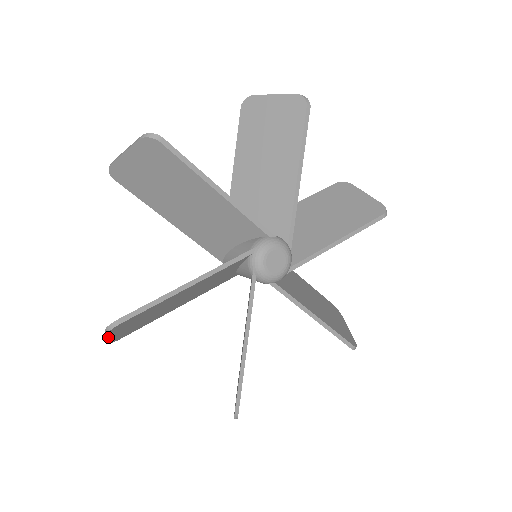
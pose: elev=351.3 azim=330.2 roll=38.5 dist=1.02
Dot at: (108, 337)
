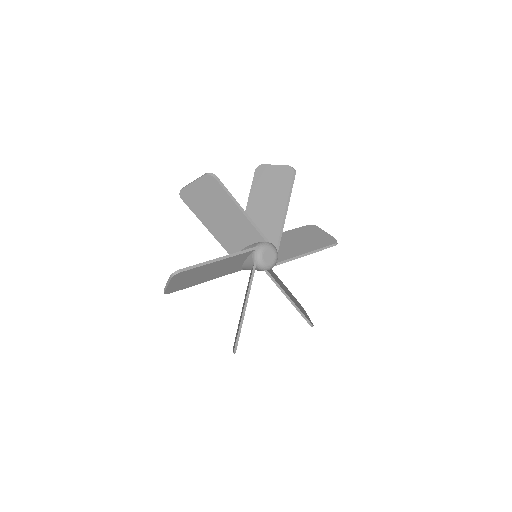
Dot at: occluded
